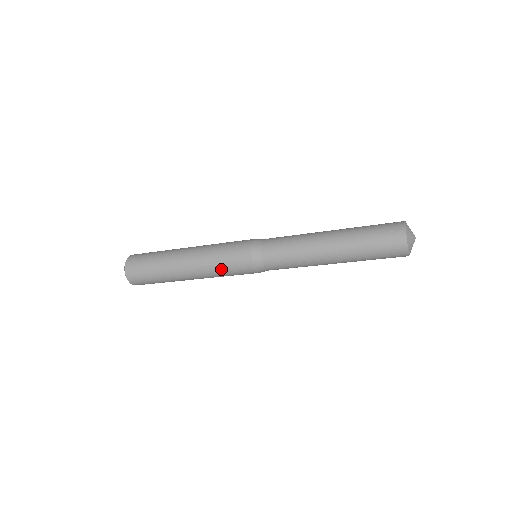
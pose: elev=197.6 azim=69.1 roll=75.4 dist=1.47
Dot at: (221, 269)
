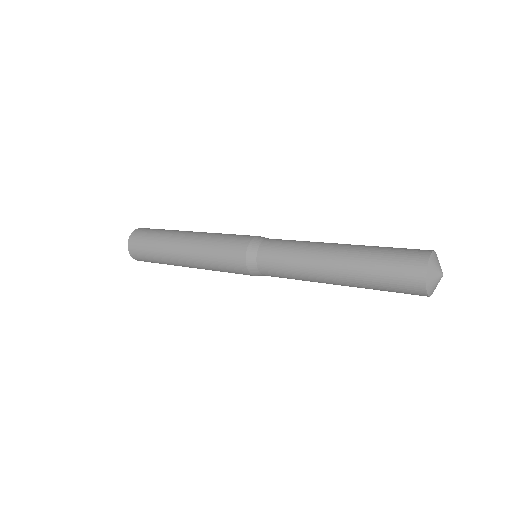
Dot at: occluded
